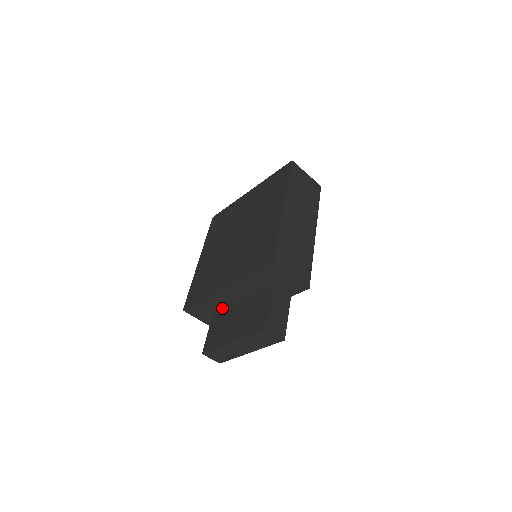
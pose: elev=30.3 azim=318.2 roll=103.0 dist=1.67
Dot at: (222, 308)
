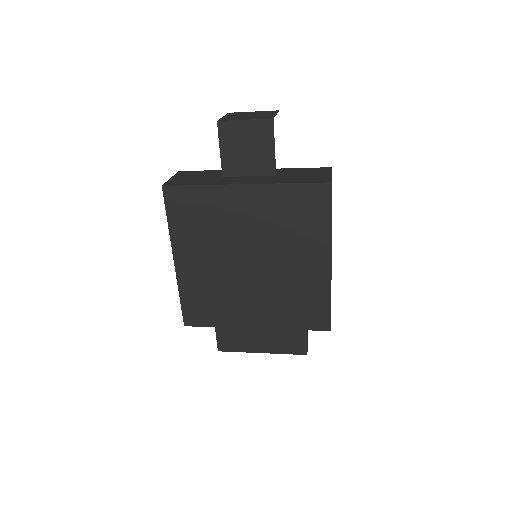
Dot at: occluded
